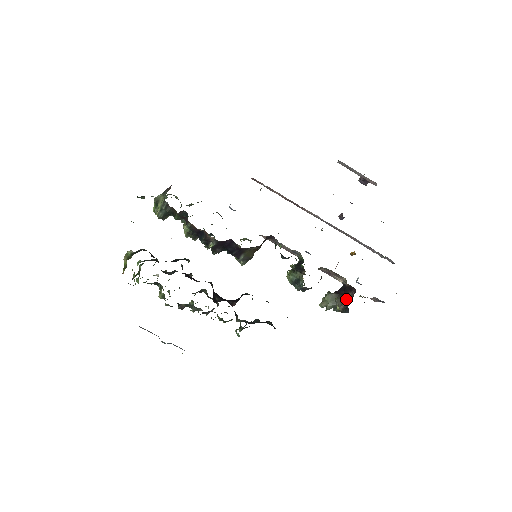
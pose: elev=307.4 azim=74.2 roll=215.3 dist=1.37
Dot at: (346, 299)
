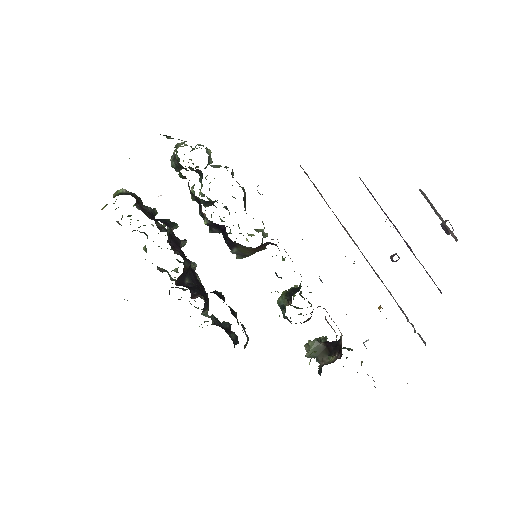
Dot at: (329, 358)
